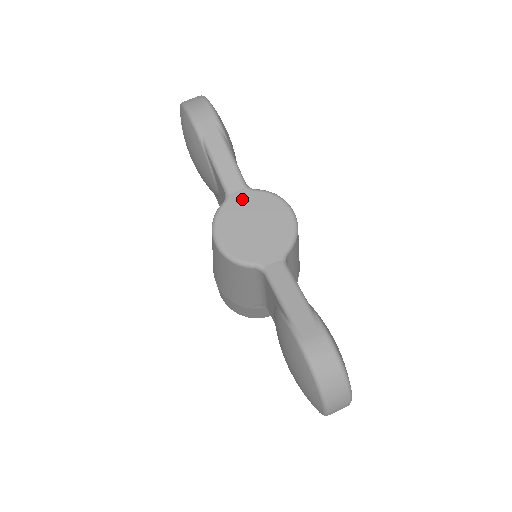
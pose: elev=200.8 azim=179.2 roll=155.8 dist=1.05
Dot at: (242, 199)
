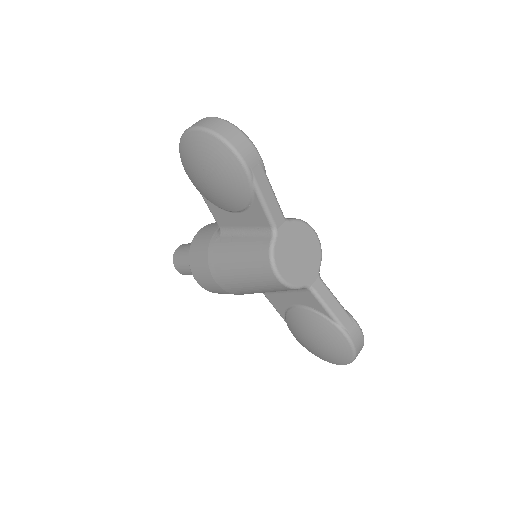
Dot at: (286, 232)
